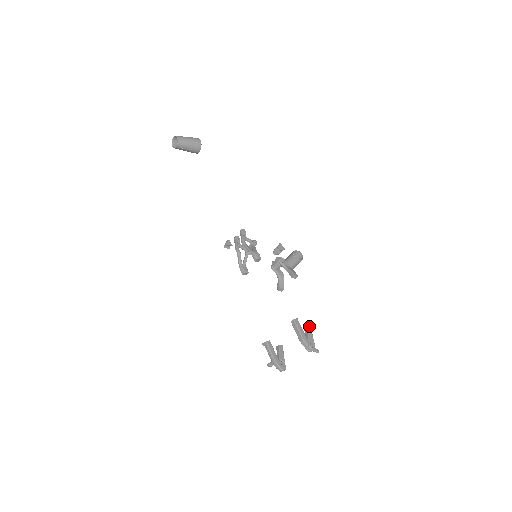
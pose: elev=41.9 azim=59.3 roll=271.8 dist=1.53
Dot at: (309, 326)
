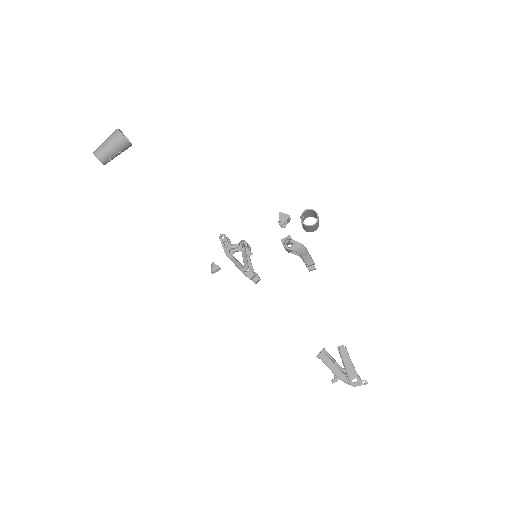
Dot at: (343, 352)
